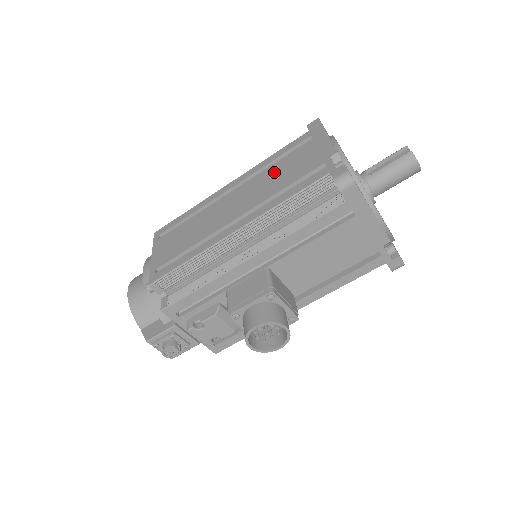
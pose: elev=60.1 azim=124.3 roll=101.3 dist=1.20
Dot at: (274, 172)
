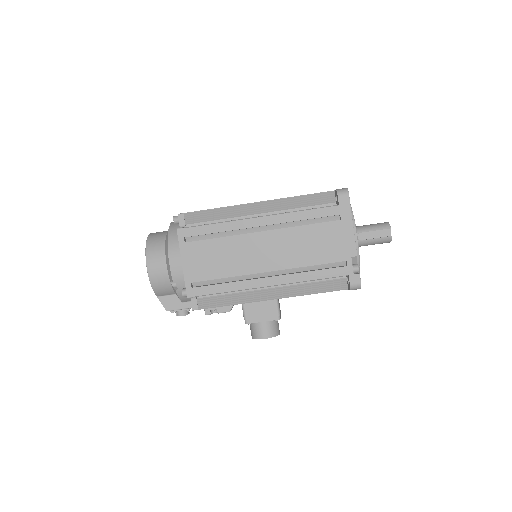
Dot at: (305, 238)
